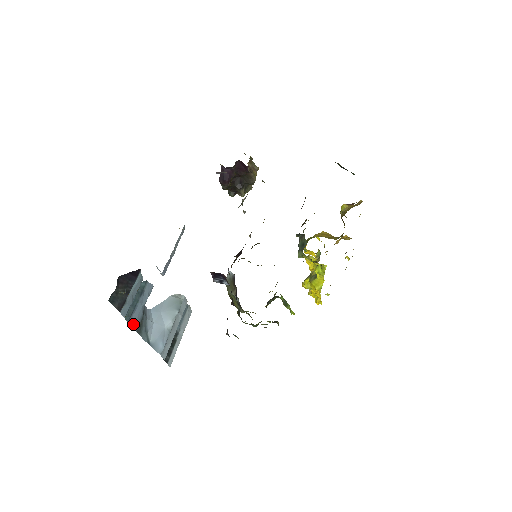
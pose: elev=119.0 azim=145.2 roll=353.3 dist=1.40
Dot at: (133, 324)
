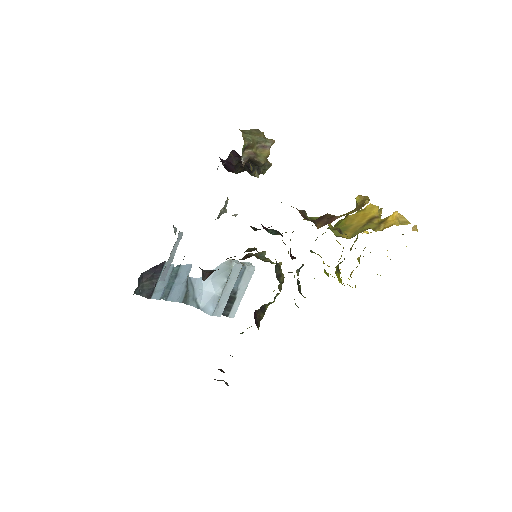
Dot at: (174, 299)
